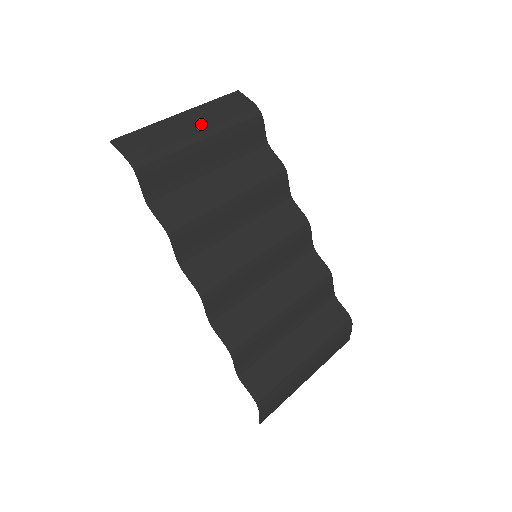
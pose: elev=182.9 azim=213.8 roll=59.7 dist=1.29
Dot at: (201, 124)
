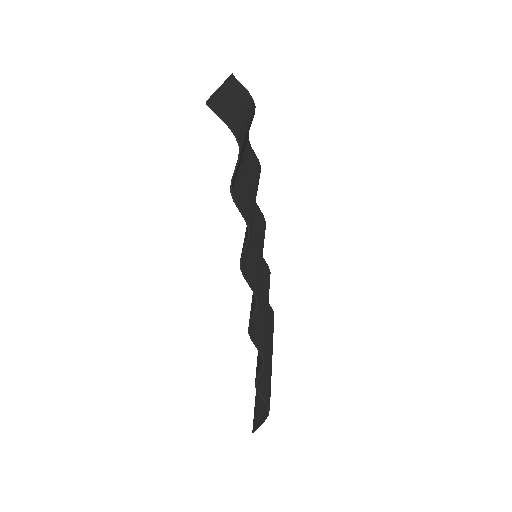
Dot at: (242, 105)
